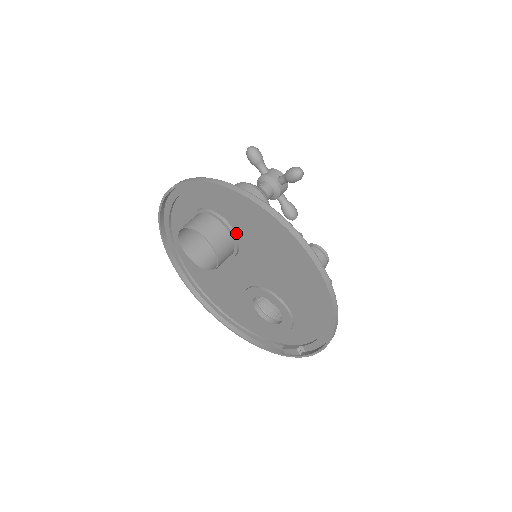
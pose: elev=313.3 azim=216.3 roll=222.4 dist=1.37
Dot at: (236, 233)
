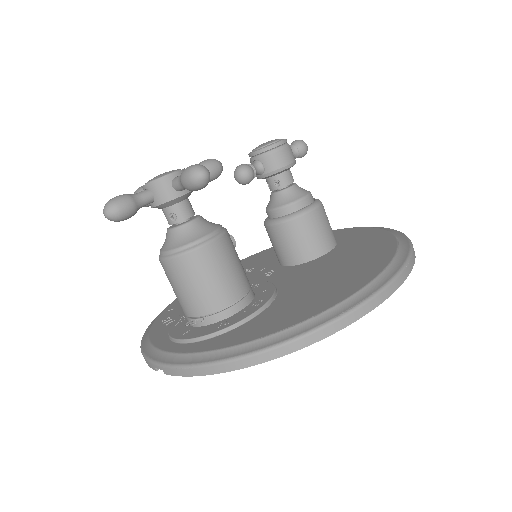
Dot at: occluded
